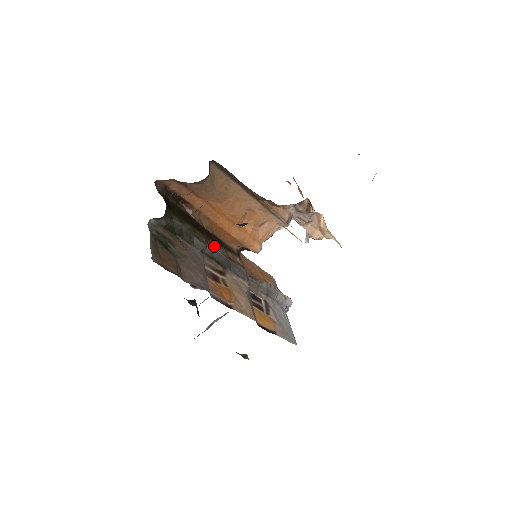
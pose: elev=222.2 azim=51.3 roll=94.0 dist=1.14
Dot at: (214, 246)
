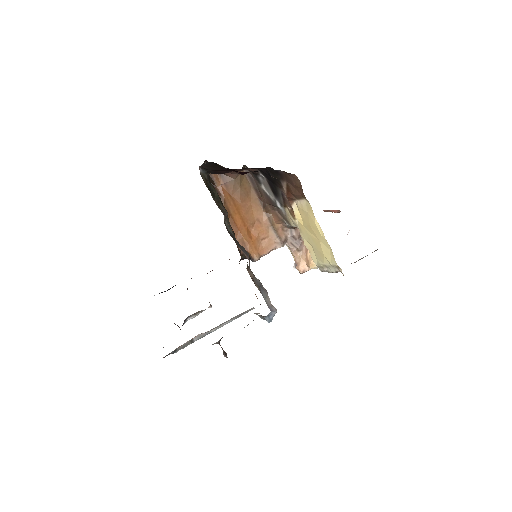
Dot at: (229, 227)
